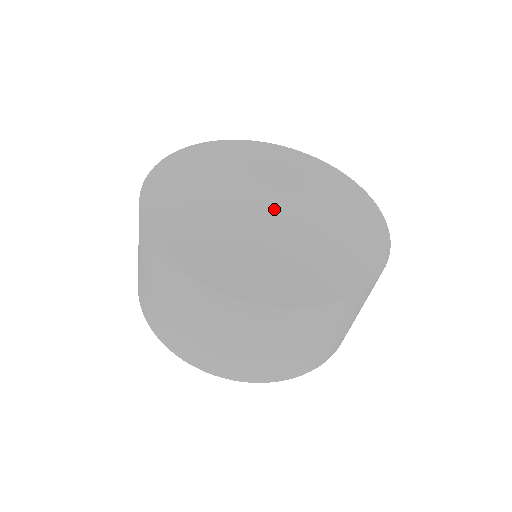
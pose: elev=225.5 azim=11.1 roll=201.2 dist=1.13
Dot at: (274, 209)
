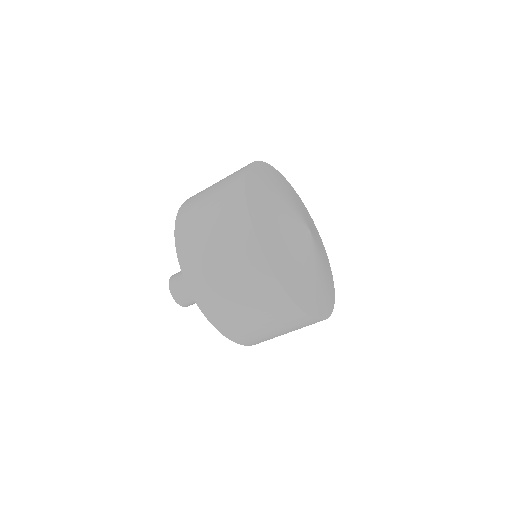
Dot at: (300, 233)
